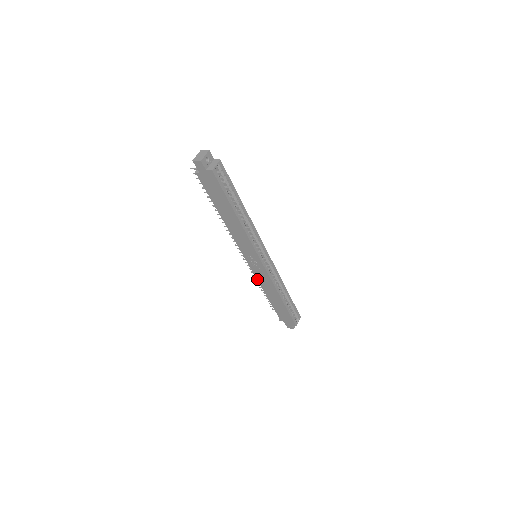
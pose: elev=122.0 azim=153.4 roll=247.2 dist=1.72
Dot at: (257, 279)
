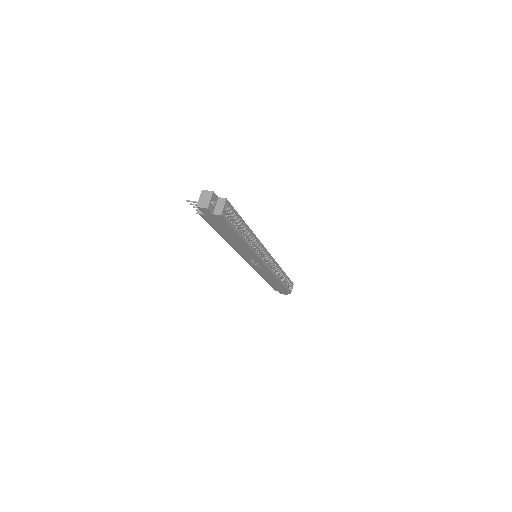
Dot at: occluded
